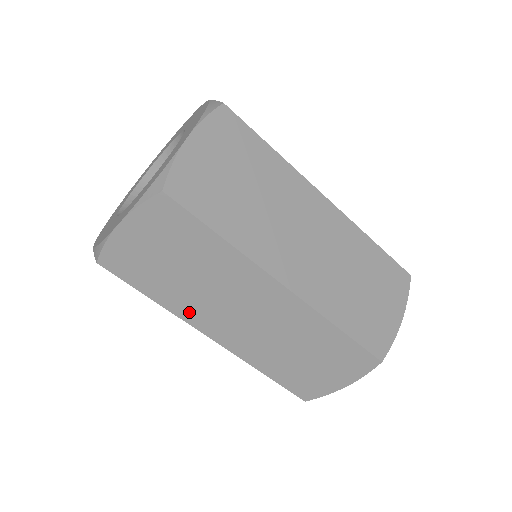
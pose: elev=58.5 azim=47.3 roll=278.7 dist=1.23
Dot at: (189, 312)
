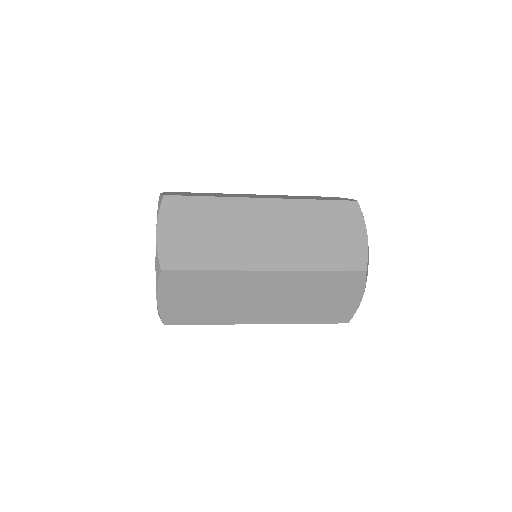
Dot at: (232, 318)
